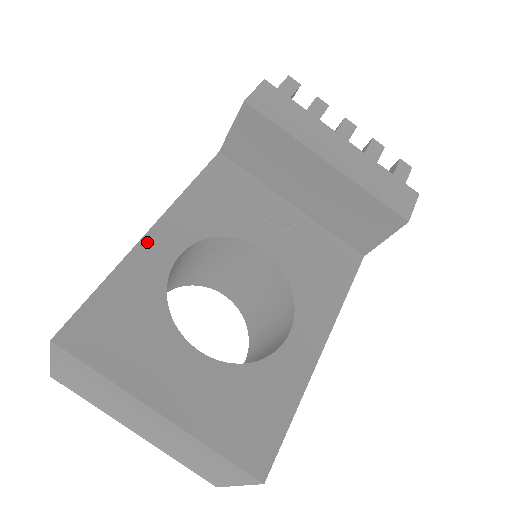
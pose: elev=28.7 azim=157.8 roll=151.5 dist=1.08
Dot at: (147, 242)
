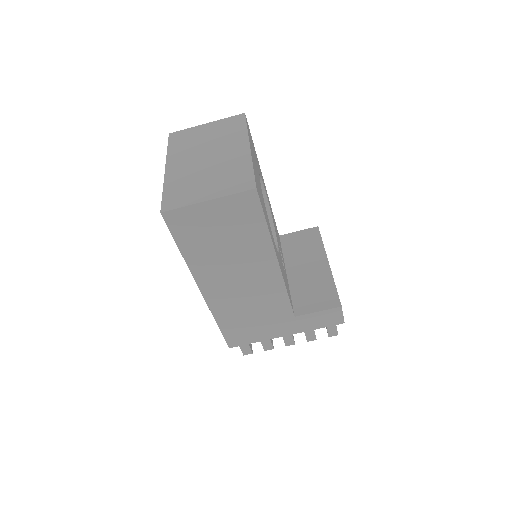
Dot at: occluded
